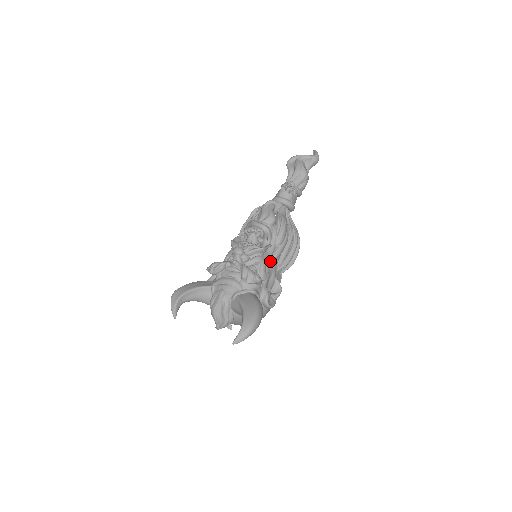
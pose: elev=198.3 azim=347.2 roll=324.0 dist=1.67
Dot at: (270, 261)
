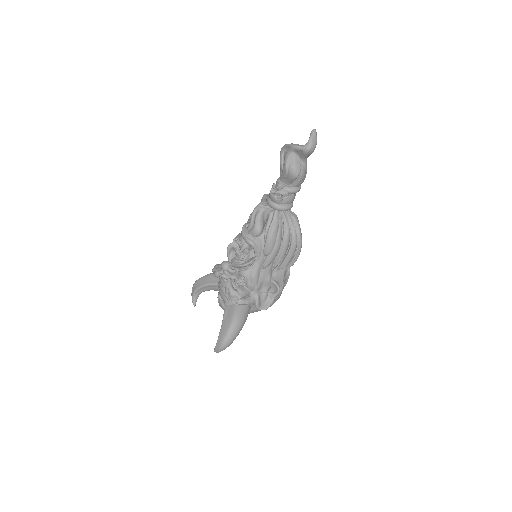
Dot at: (261, 269)
